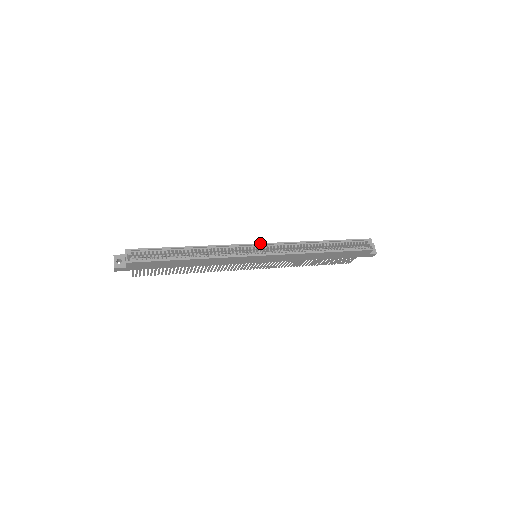
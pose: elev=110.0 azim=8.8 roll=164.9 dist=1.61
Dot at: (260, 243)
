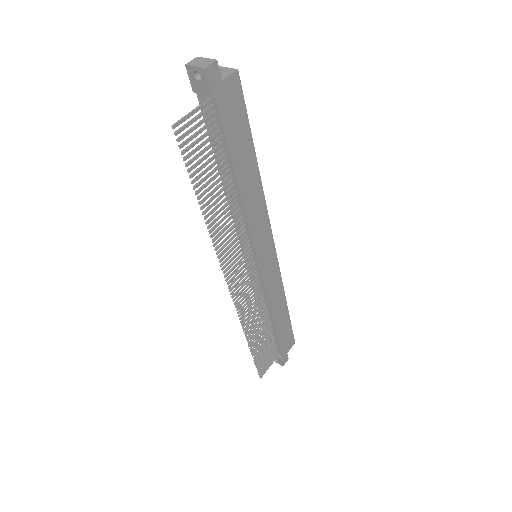
Dot at: occluded
